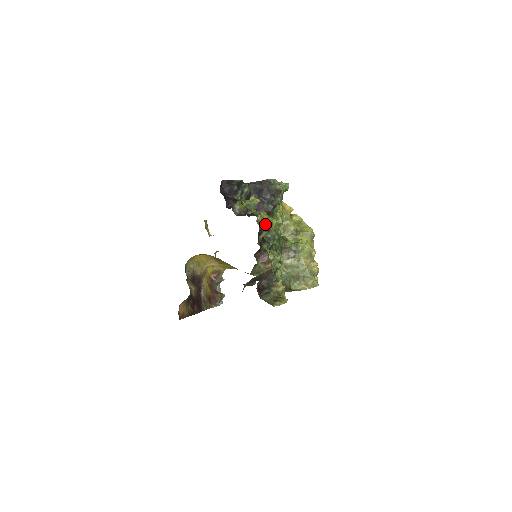
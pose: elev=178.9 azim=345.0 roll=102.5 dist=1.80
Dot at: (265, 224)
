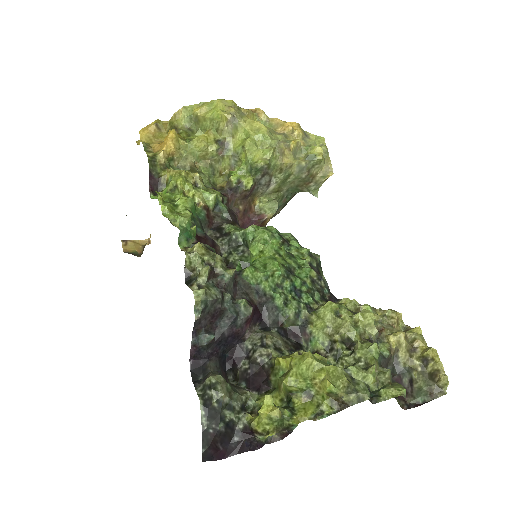
Dot at: (325, 402)
